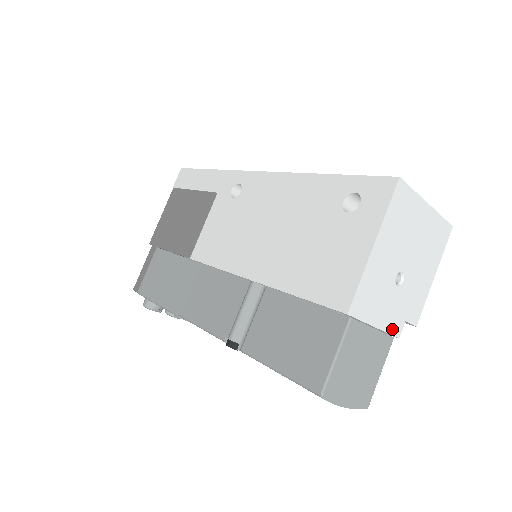
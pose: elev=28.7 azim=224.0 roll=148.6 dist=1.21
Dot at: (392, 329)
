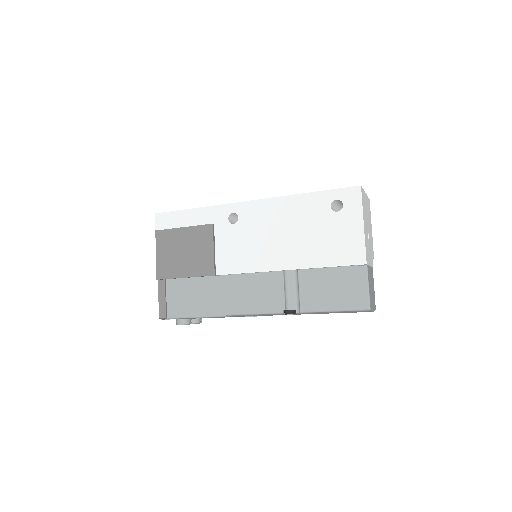
Dot at: (372, 264)
